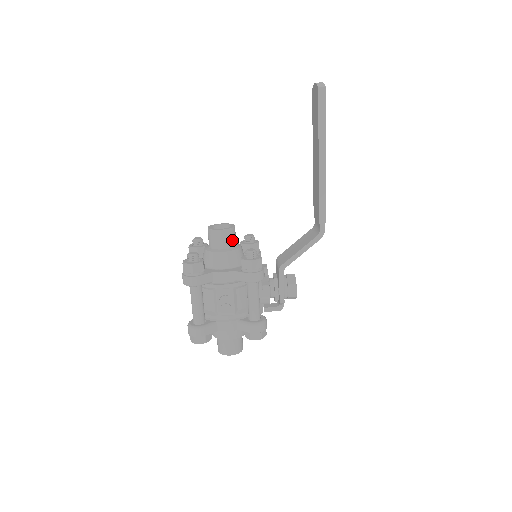
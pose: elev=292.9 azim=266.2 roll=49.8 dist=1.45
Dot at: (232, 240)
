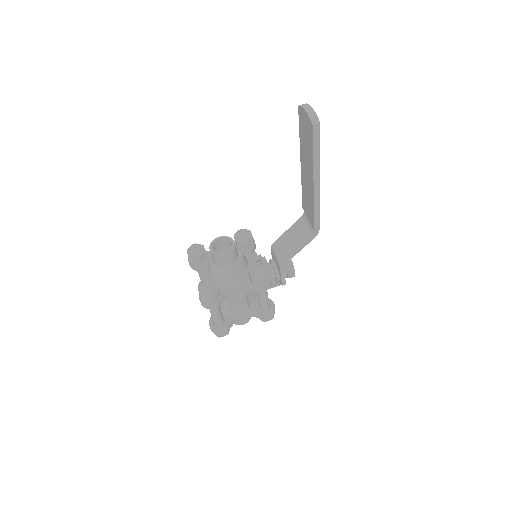
Dot at: (236, 256)
